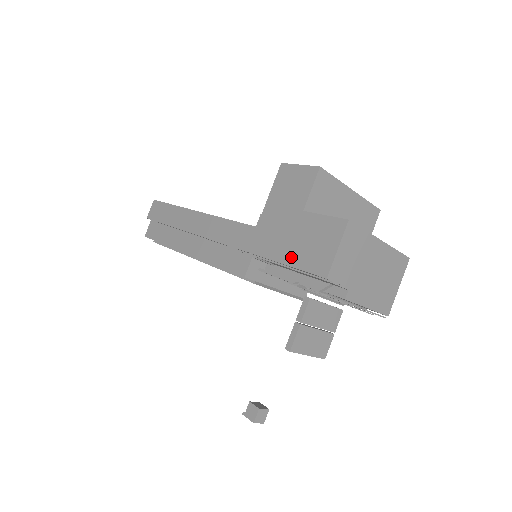
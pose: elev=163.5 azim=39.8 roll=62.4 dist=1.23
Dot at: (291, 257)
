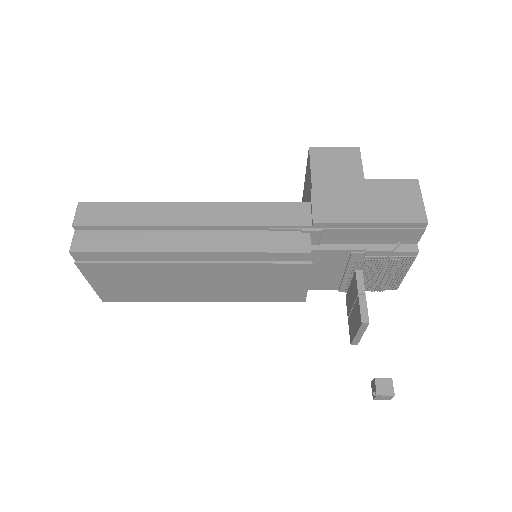
Dot at: (377, 215)
